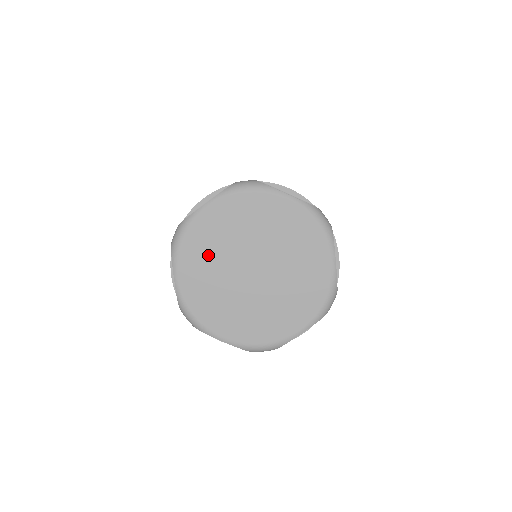
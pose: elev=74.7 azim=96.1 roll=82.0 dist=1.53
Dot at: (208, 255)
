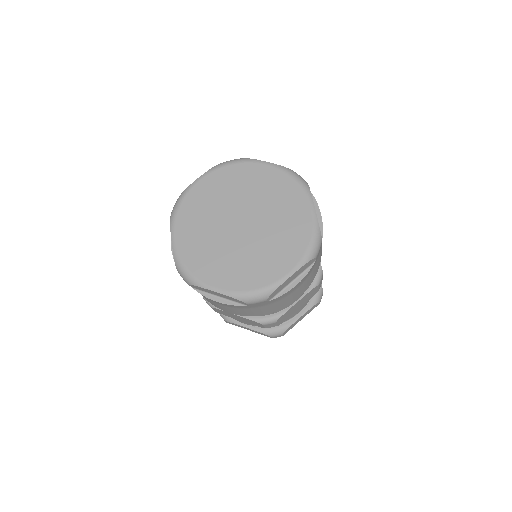
Dot at: (201, 217)
